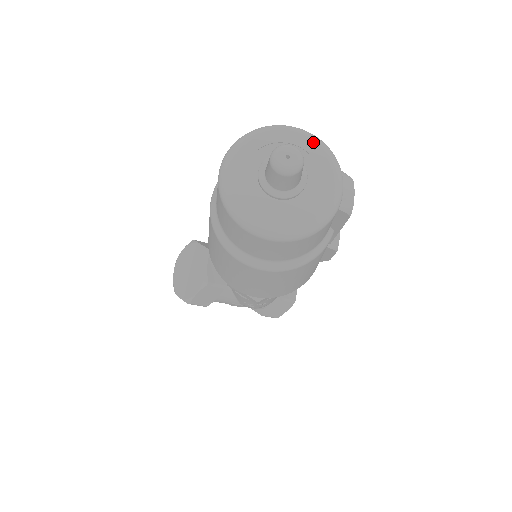
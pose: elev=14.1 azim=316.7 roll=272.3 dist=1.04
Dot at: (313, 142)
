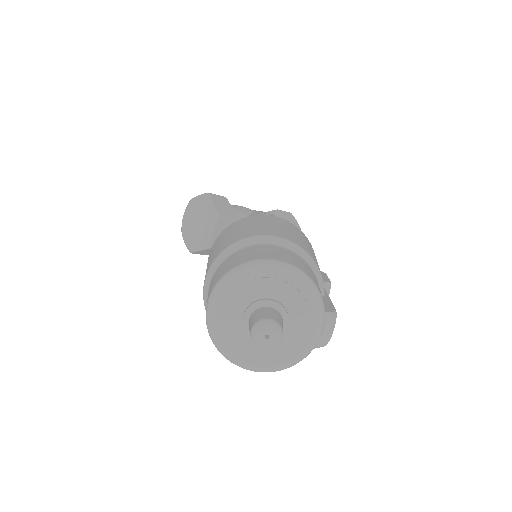
Dot at: (307, 295)
